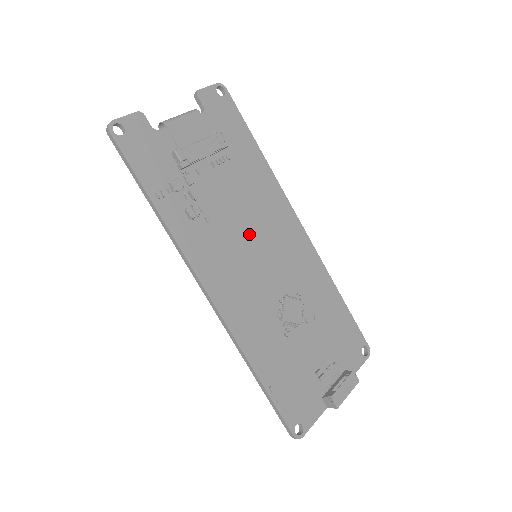
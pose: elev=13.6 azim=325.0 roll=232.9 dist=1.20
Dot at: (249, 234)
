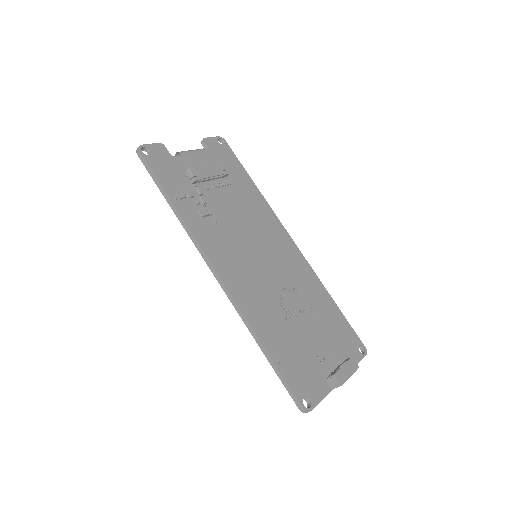
Dot at: (249, 238)
